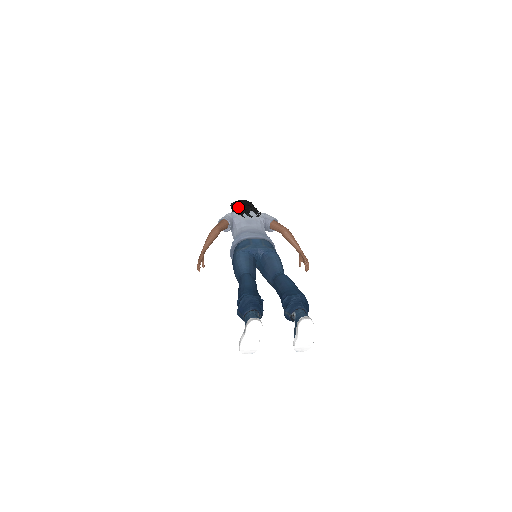
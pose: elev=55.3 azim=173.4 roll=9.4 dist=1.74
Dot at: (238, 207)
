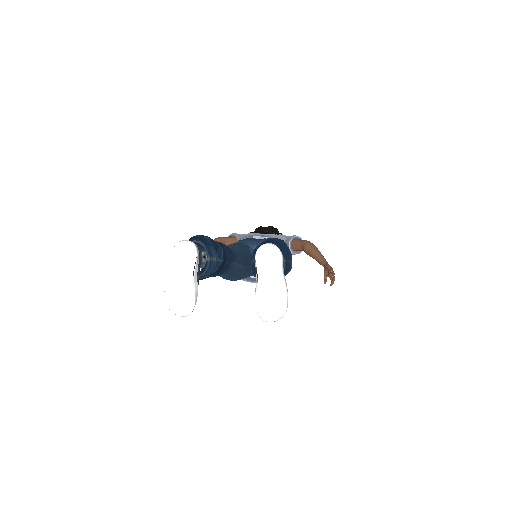
Dot at: occluded
